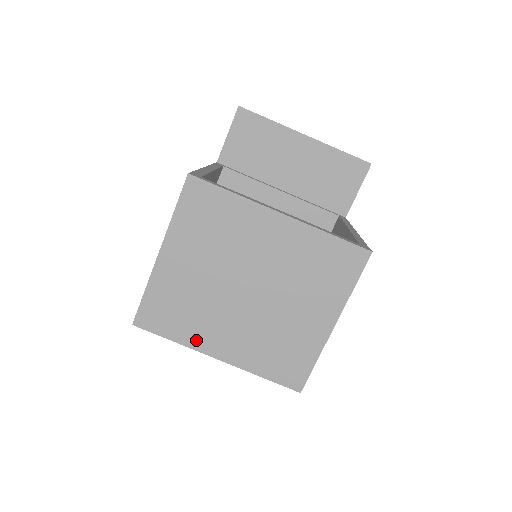
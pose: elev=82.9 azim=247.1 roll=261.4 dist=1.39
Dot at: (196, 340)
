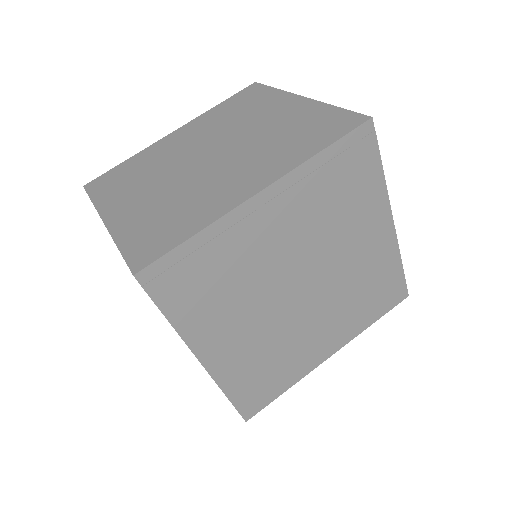
Dot at: (217, 209)
